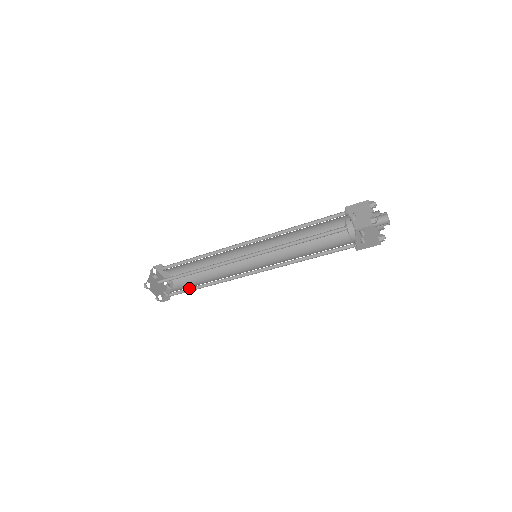
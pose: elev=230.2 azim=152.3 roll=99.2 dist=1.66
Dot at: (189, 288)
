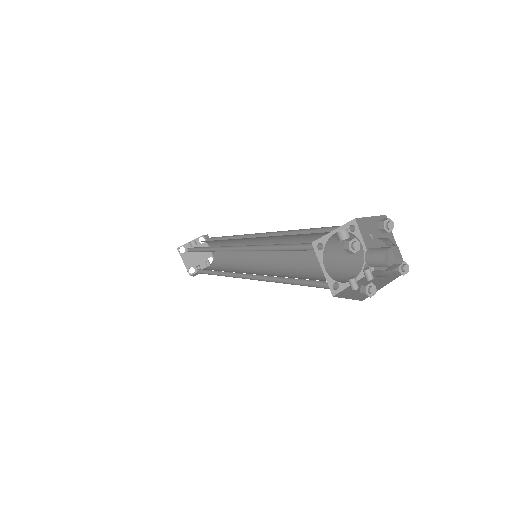
Dot at: (208, 270)
